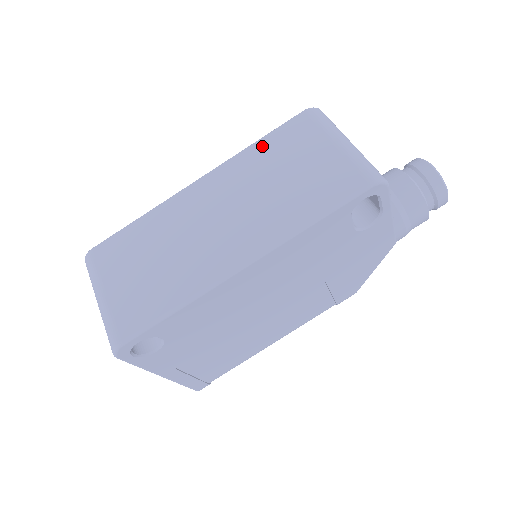
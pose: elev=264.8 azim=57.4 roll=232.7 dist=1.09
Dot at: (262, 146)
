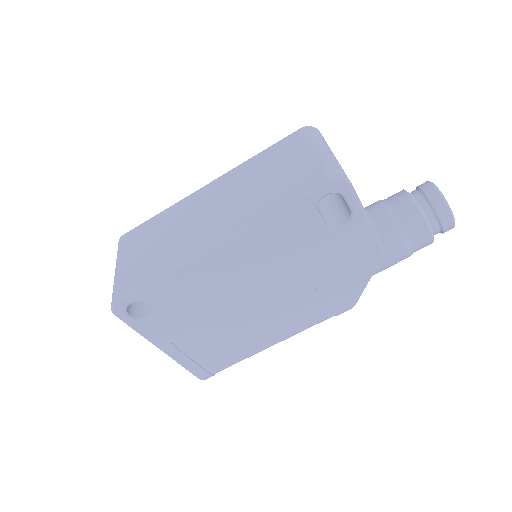
Dot at: (261, 156)
